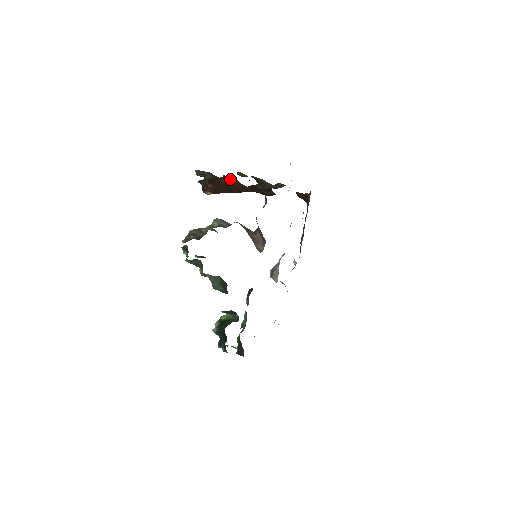
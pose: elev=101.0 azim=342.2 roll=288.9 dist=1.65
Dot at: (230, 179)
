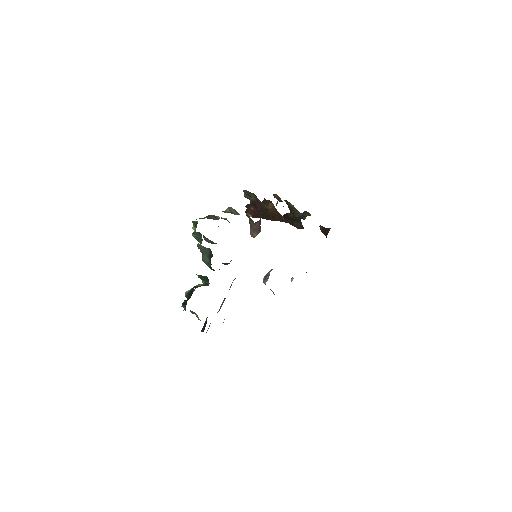
Dot at: (268, 203)
